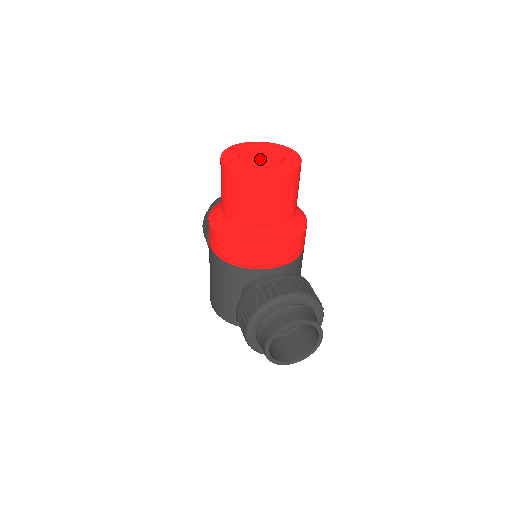
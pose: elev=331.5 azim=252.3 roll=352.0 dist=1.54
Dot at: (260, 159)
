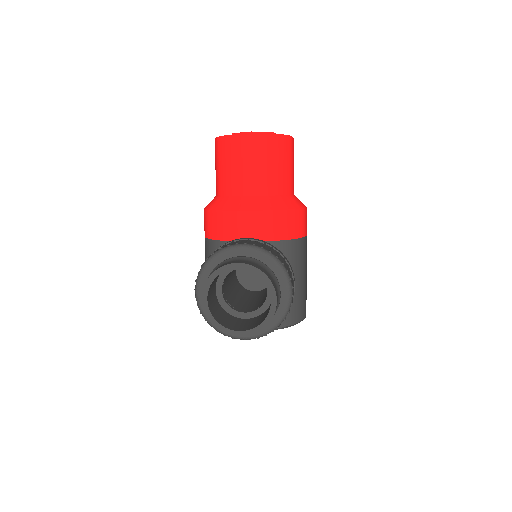
Dot at: occluded
